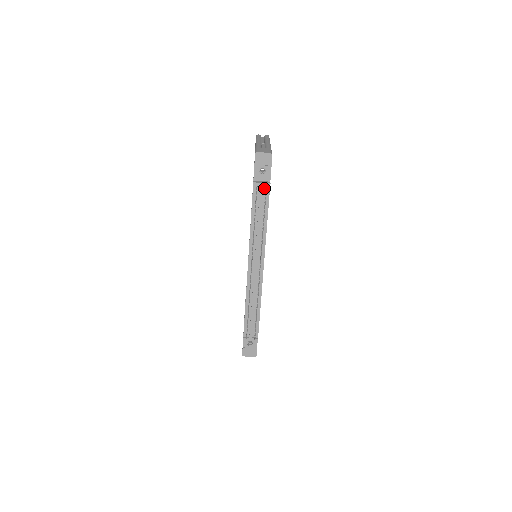
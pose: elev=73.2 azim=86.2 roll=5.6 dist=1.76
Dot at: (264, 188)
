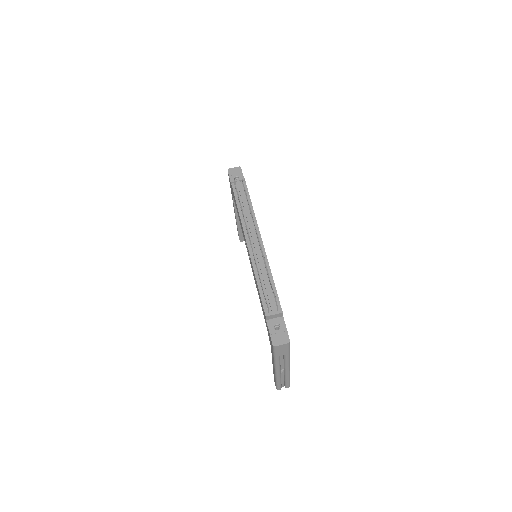
Dot at: (241, 184)
